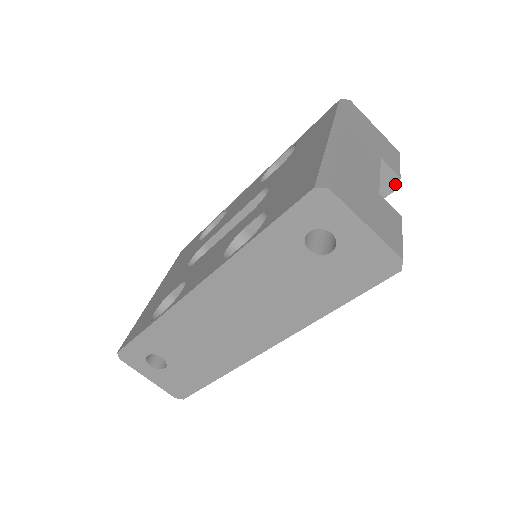
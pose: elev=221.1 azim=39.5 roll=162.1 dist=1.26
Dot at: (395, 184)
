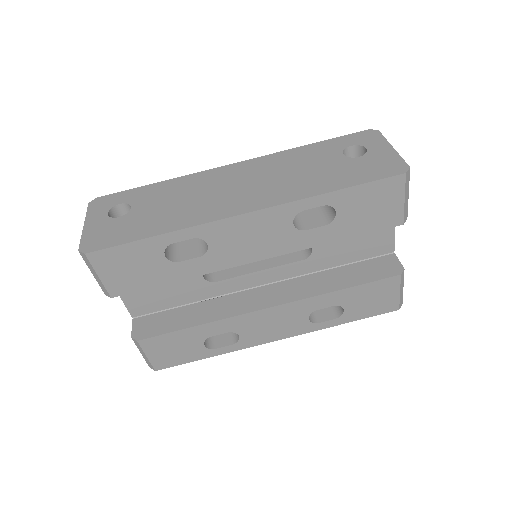
Dot at: (398, 271)
